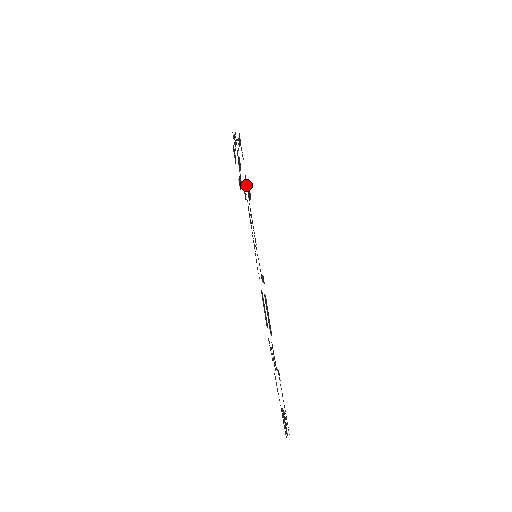
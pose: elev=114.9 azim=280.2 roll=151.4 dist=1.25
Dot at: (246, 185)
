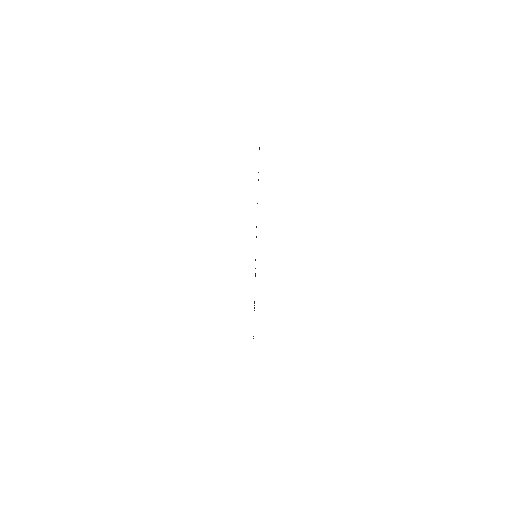
Dot at: occluded
